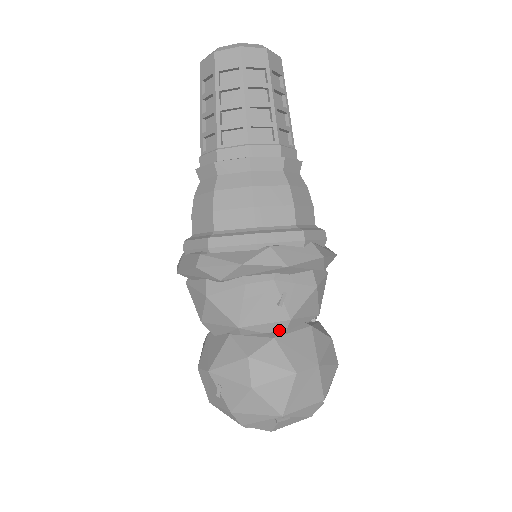
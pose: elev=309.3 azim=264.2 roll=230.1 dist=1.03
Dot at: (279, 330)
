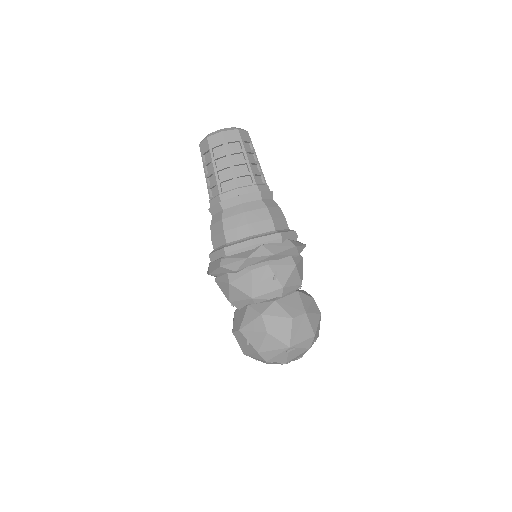
Dot at: (278, 296)
